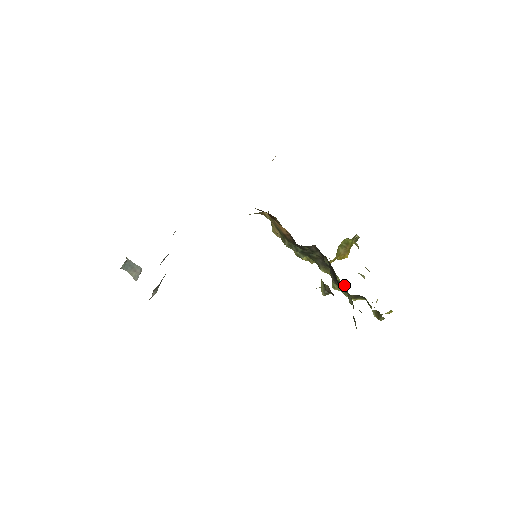
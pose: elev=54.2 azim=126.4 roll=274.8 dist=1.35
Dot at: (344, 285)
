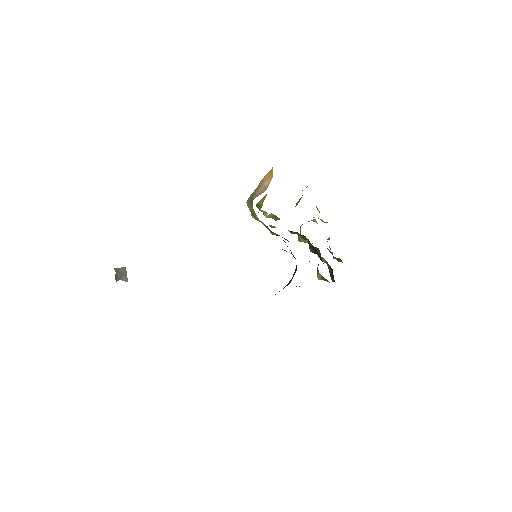
Dot at: (316, 248)
